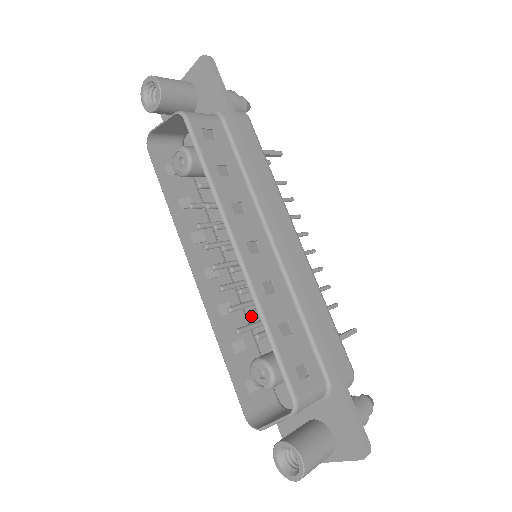
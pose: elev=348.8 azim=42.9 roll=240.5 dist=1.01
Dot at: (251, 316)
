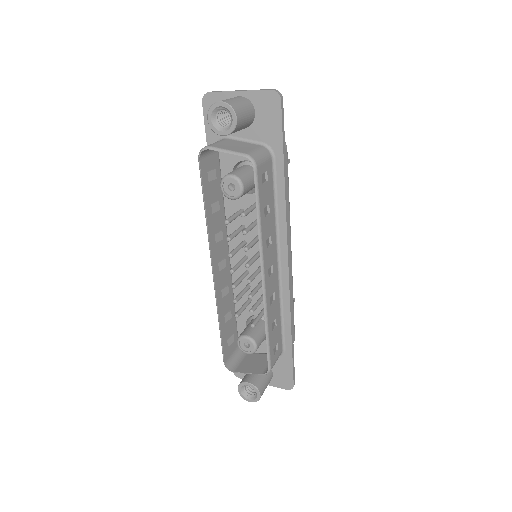
Dot at: occluded
